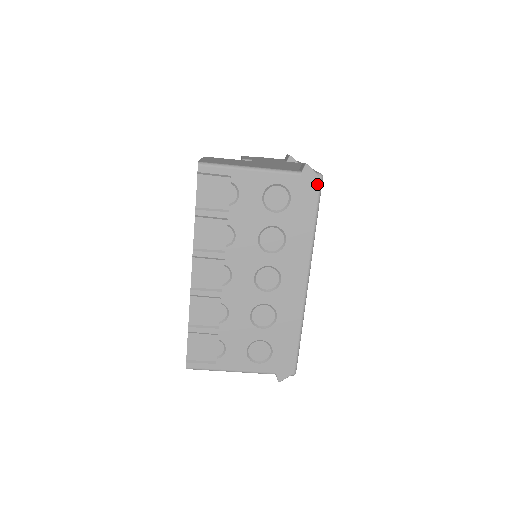
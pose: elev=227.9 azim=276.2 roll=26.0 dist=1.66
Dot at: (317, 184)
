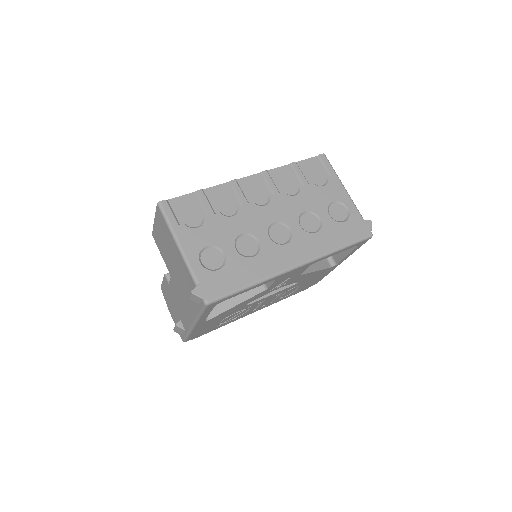
Dot at: (366, 234)
